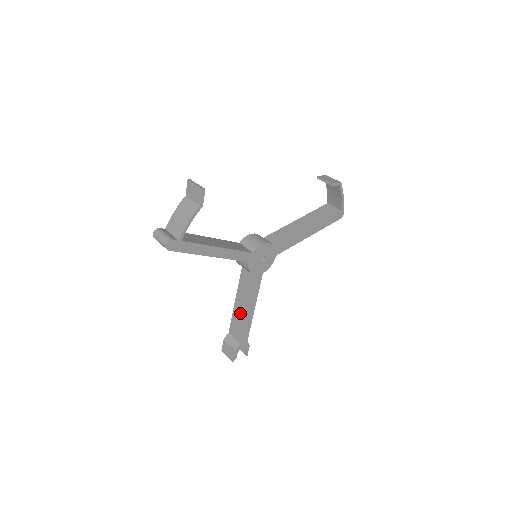
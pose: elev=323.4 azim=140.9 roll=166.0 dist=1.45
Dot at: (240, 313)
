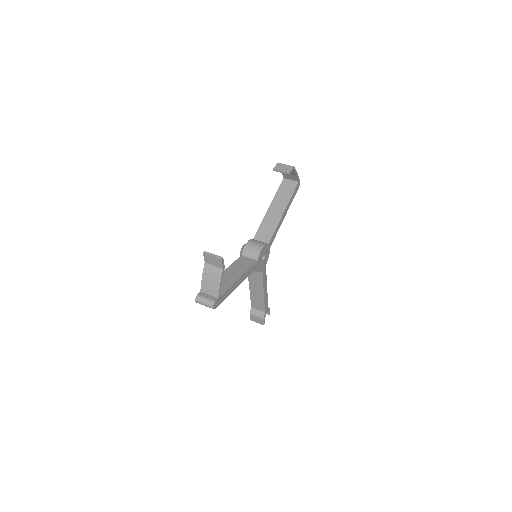
Dot at: (257, 295)
